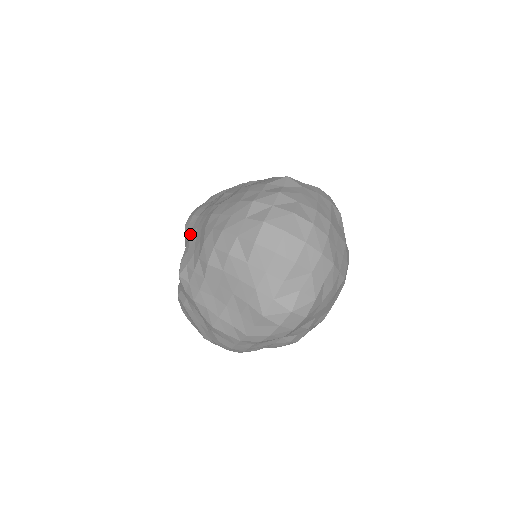
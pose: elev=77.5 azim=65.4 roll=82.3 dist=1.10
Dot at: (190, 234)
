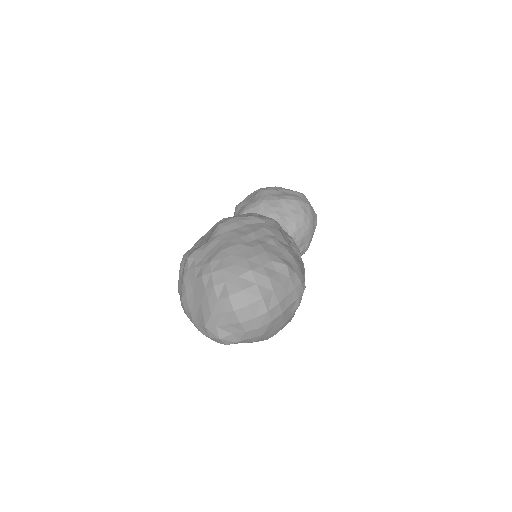
Dot at: (214, 238)
